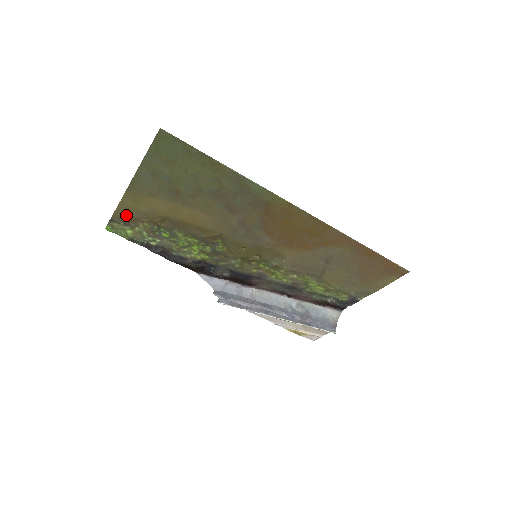
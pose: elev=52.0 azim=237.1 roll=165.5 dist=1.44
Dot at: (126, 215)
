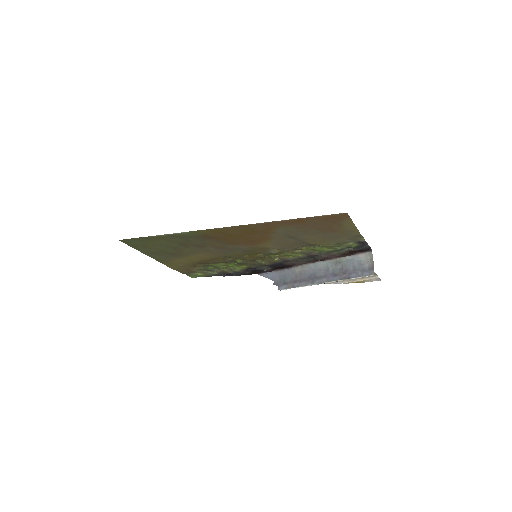
Dot at: (183, 270)
